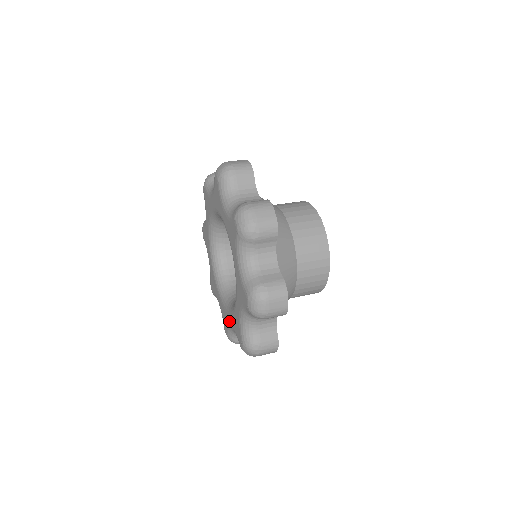
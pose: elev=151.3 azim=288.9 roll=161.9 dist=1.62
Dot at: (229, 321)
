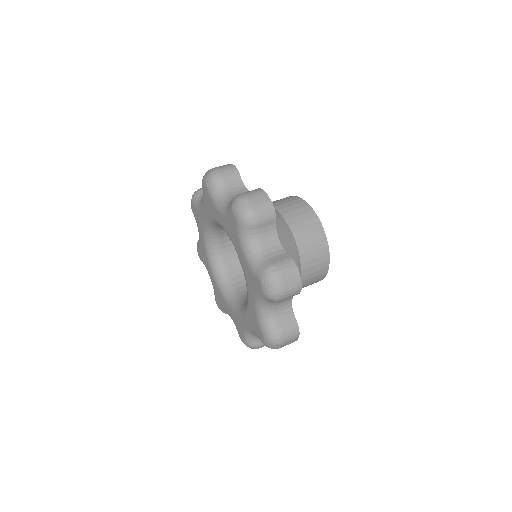
Dot at: (244, 324)
